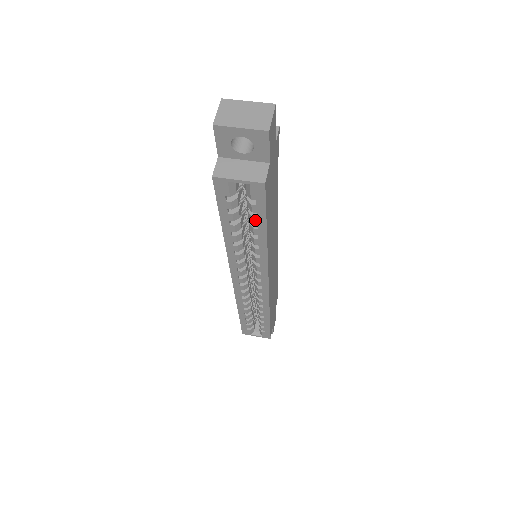
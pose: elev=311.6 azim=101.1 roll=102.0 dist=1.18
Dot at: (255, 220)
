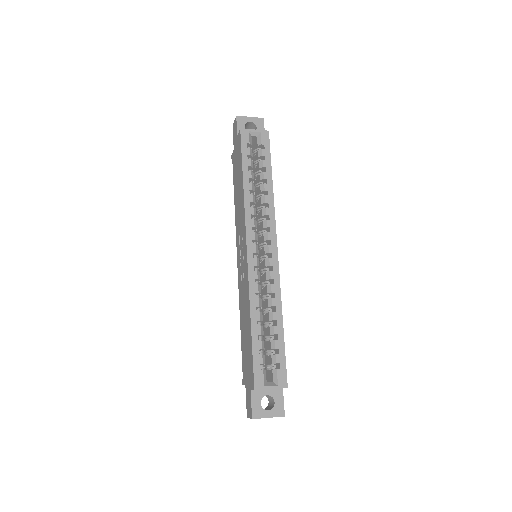
Dot at: (264, 163)
